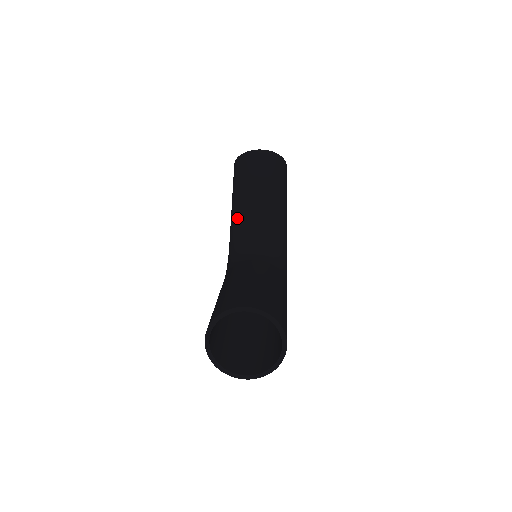
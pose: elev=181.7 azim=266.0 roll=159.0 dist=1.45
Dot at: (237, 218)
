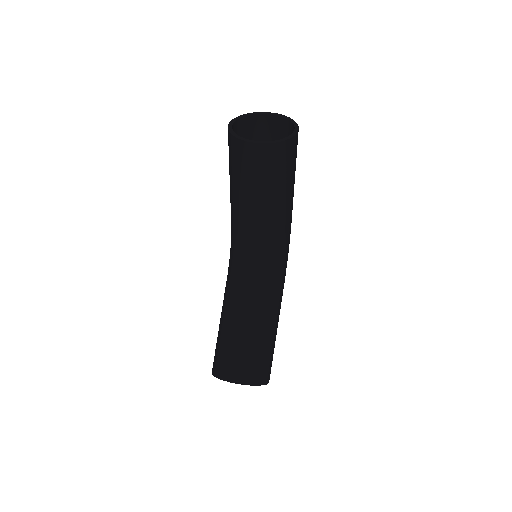
Dot at: (235, 216)
